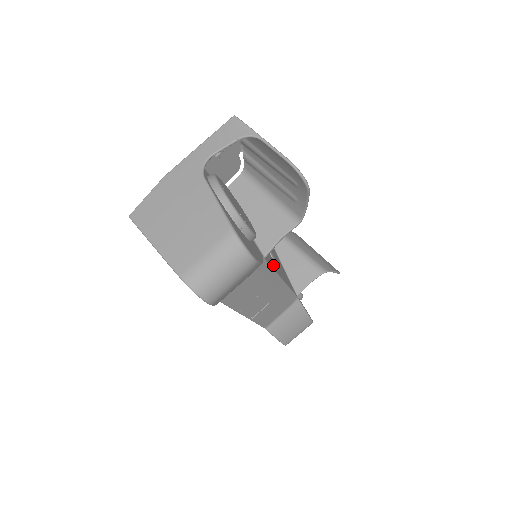
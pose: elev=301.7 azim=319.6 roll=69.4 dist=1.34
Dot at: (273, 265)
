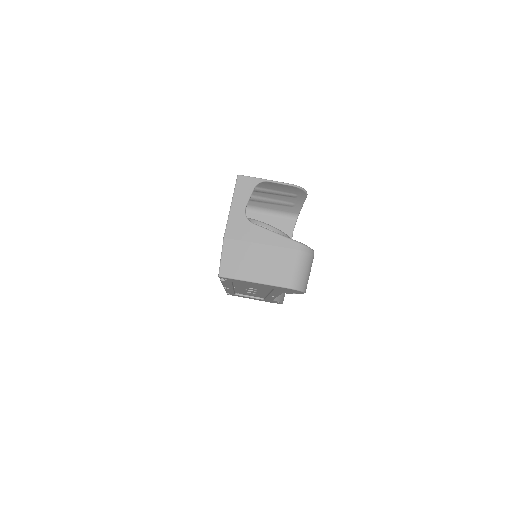
Dot at: occluded
